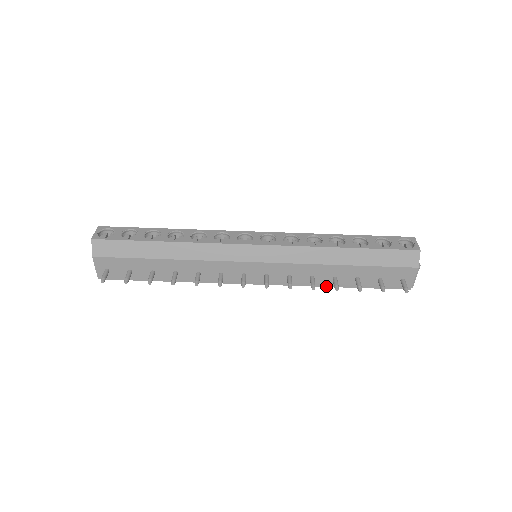
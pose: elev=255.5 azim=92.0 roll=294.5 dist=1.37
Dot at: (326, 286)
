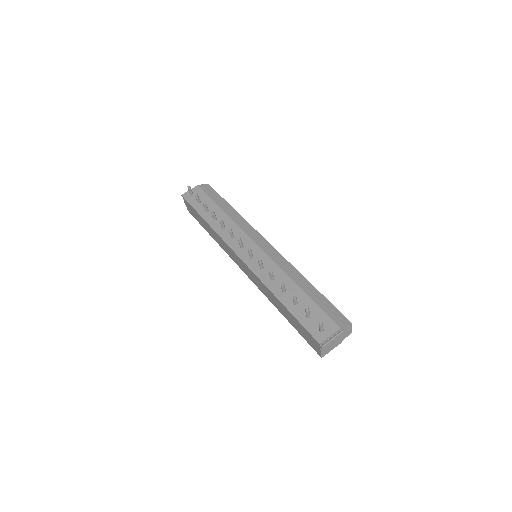
Dot at: (273, 292)
